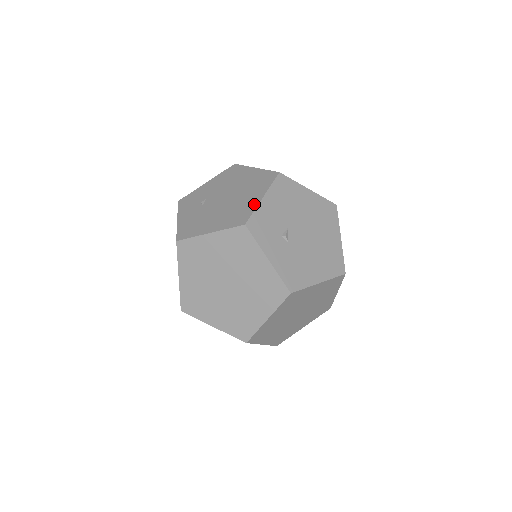
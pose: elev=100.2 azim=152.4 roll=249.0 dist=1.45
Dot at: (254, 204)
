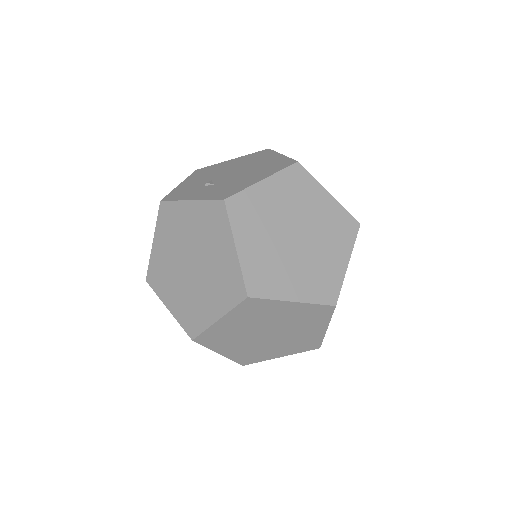
Dot at: occluded
